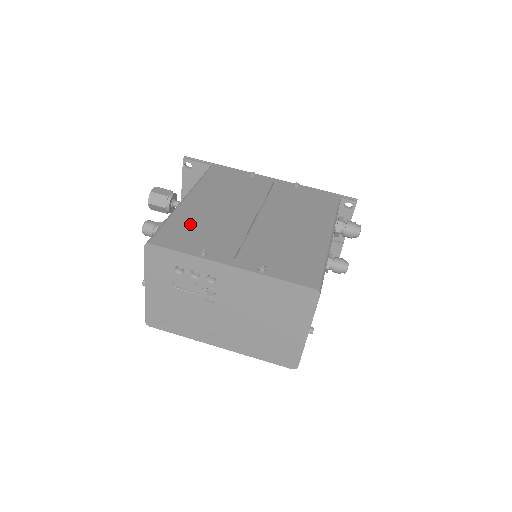
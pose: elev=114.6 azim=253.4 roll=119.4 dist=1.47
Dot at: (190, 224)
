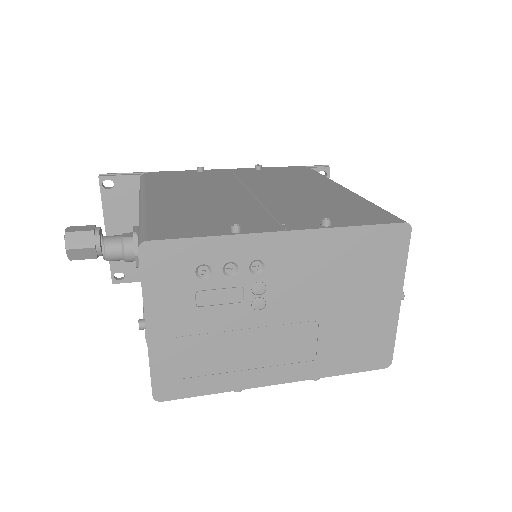
Dot at: (180, 214)
